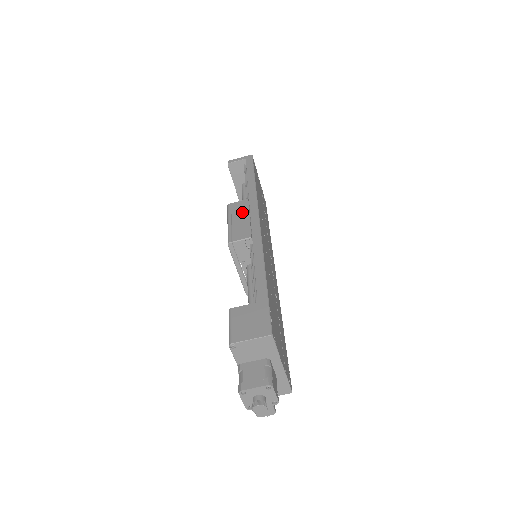
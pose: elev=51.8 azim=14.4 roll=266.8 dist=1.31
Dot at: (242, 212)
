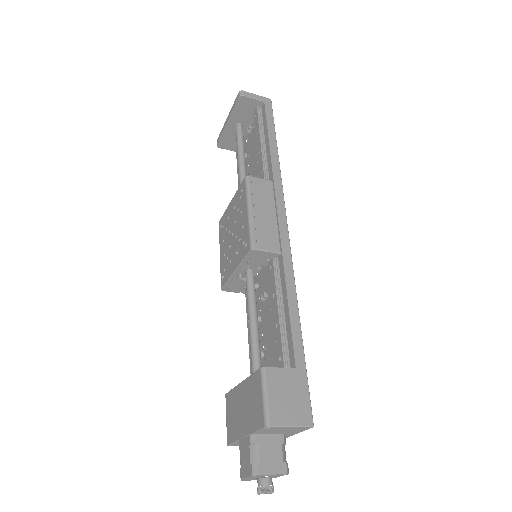
Dot at: (267, 201)
